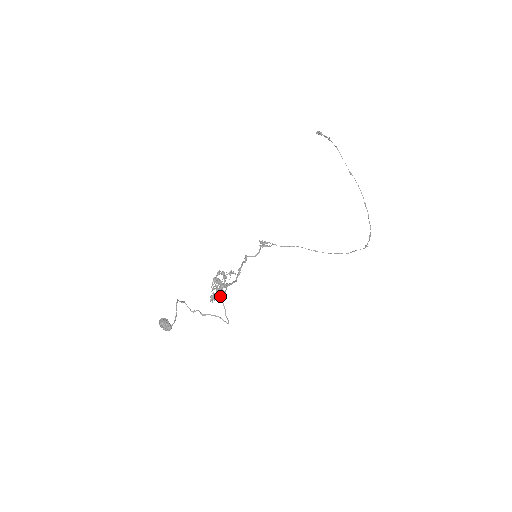
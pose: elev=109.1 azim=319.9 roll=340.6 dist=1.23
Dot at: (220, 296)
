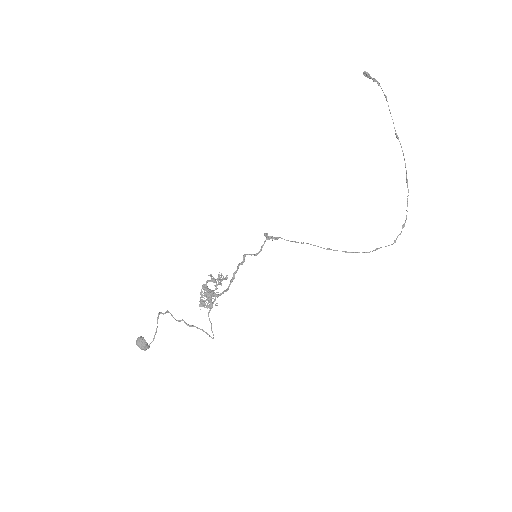
Dot at: (209, 305)
